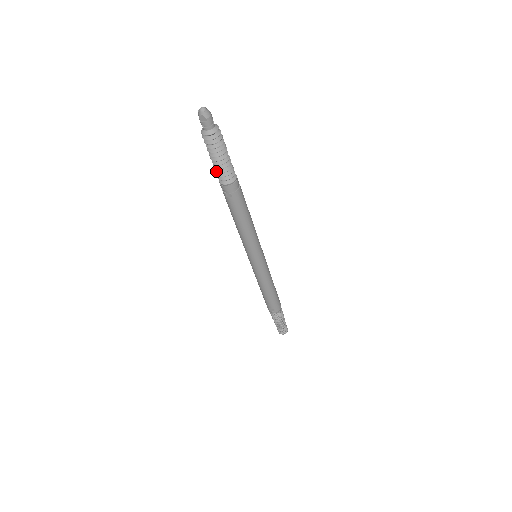
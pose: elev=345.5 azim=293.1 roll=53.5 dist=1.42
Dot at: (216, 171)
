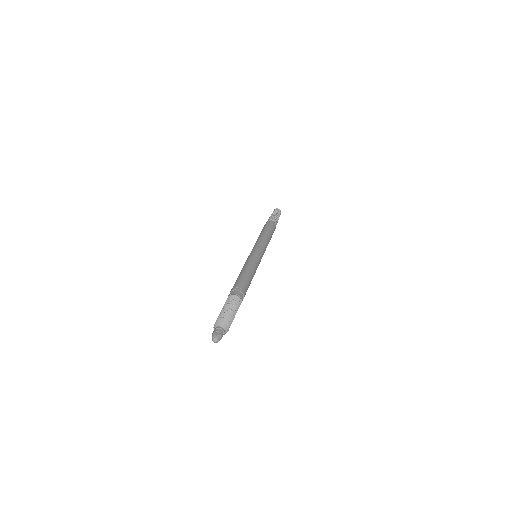
Dot at: occluded
